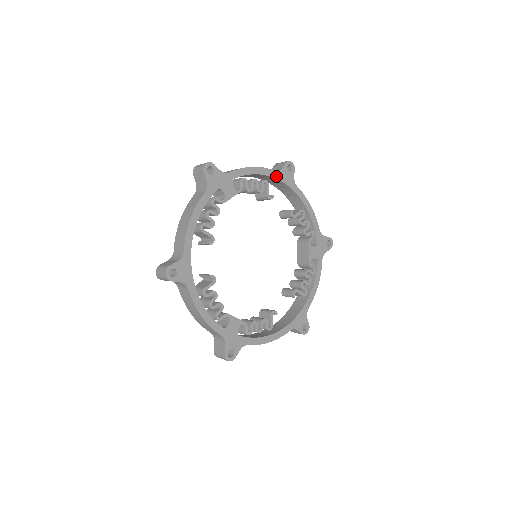
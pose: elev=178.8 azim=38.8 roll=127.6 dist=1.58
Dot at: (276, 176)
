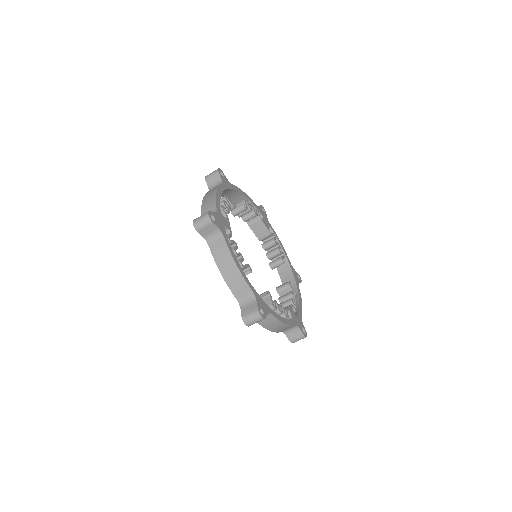
Dot at: (290, 265)
